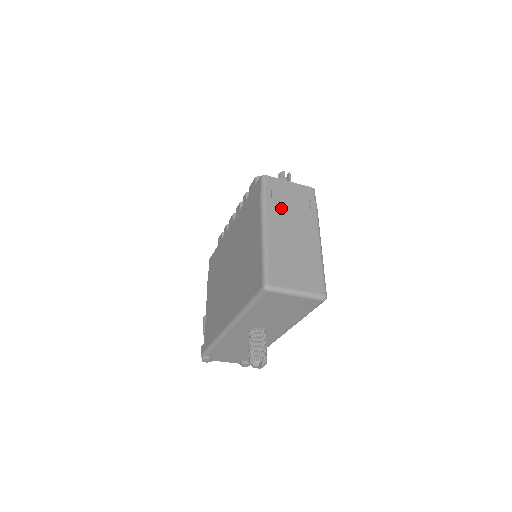
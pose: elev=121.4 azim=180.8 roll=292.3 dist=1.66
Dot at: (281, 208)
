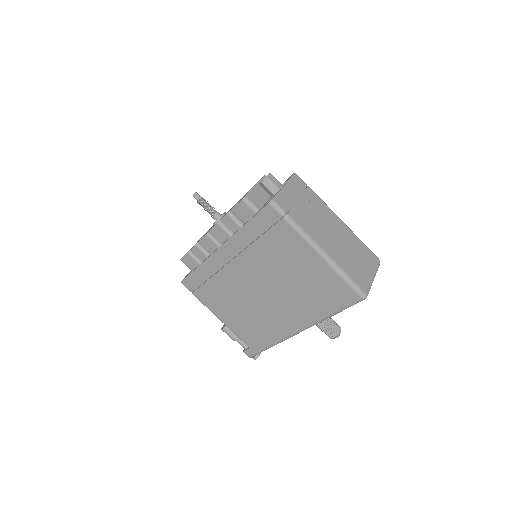
Dot at: (308, 220)
